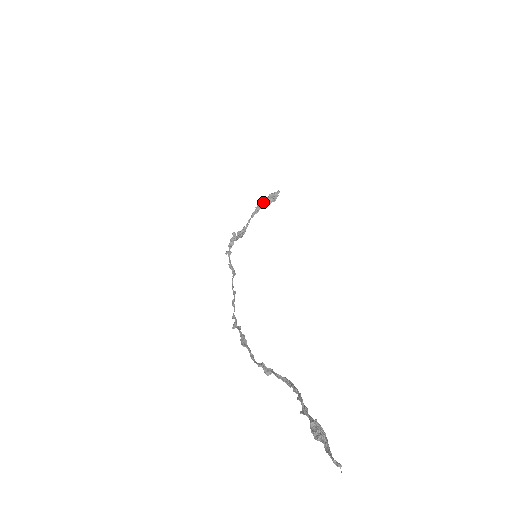
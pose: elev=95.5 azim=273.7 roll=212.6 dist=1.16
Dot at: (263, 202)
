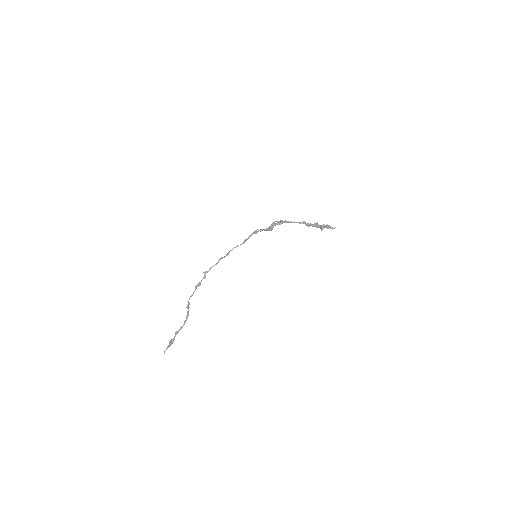
Dot at: occluded
